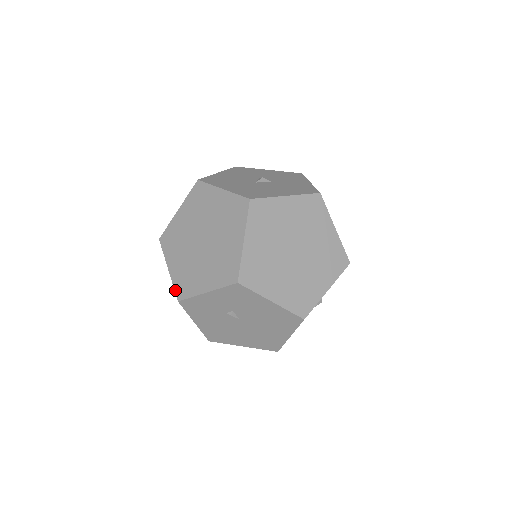
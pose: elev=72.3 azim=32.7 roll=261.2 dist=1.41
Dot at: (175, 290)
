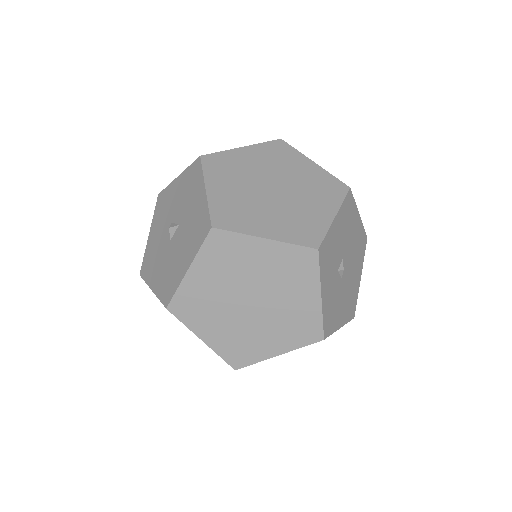
Dot at: occluded
